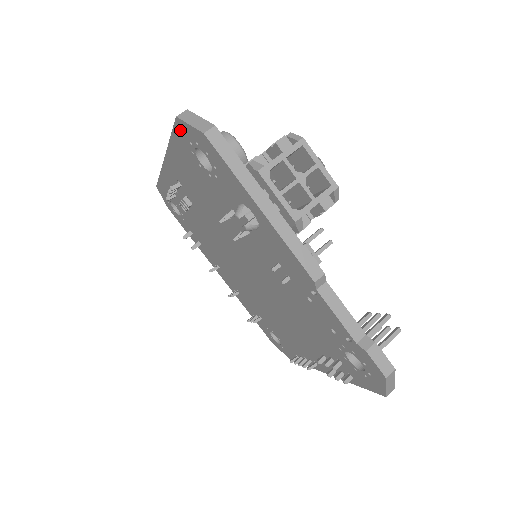
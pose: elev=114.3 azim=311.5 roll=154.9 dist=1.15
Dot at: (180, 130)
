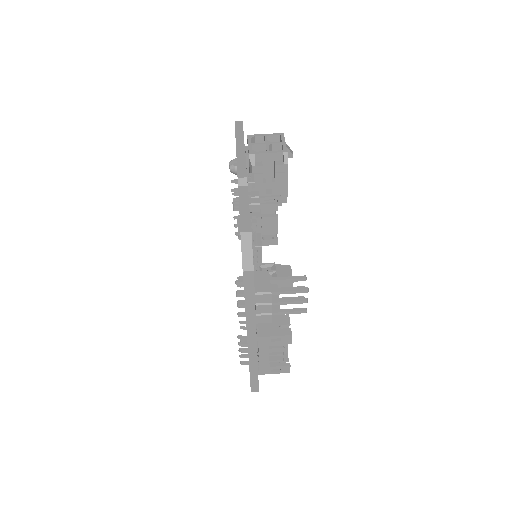
Dot at: occluded
